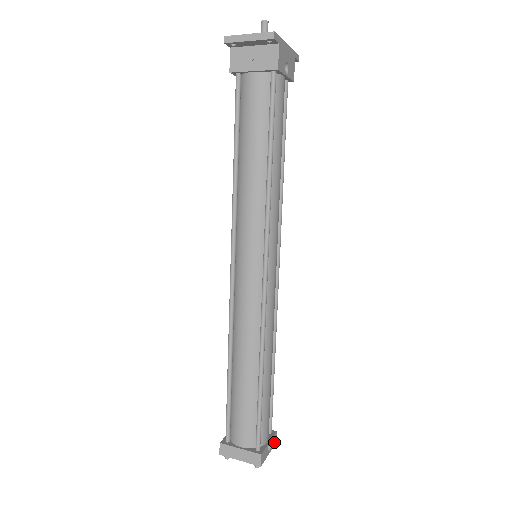
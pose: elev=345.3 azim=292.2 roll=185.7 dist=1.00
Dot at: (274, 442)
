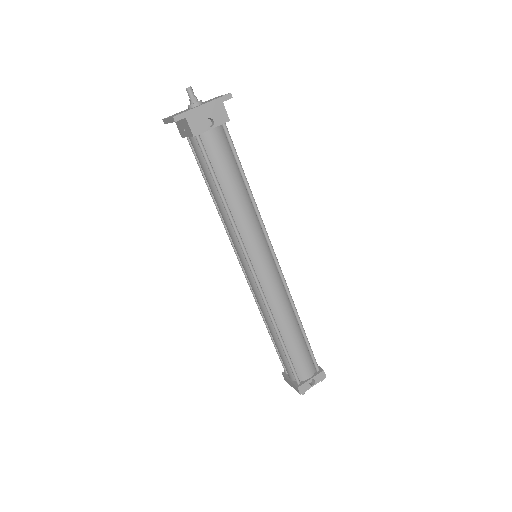
Dot at: (322, 377)
